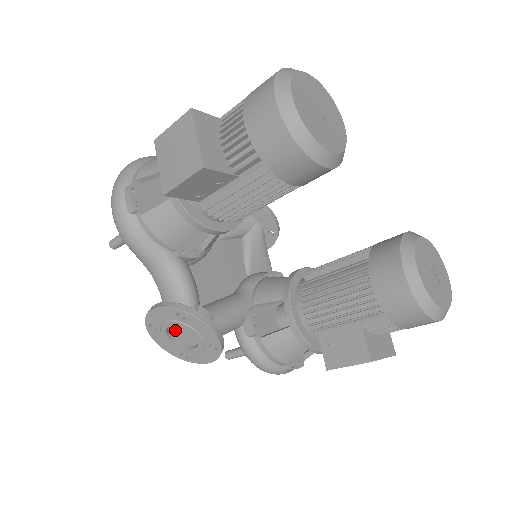
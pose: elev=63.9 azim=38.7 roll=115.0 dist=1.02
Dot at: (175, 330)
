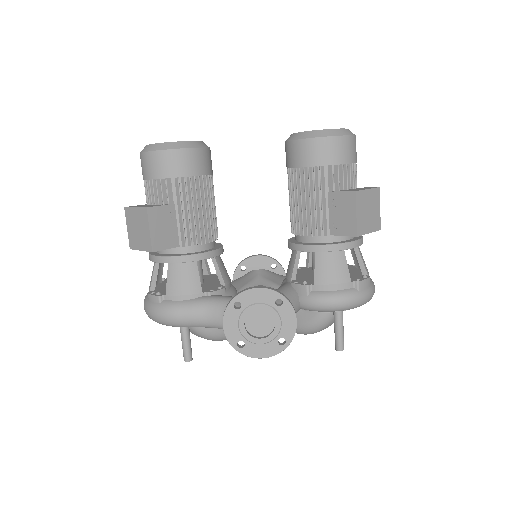
Dot at: (253, 328)
